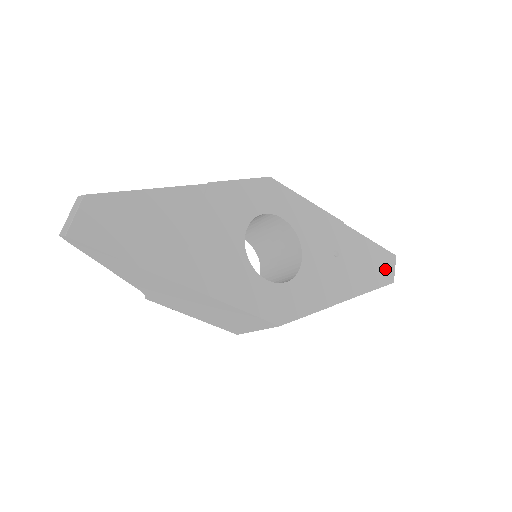
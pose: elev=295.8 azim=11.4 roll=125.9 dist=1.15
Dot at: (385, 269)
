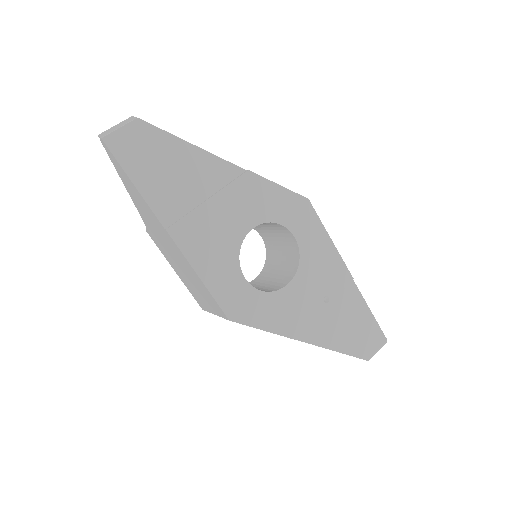
Dot at: (367, 344)
